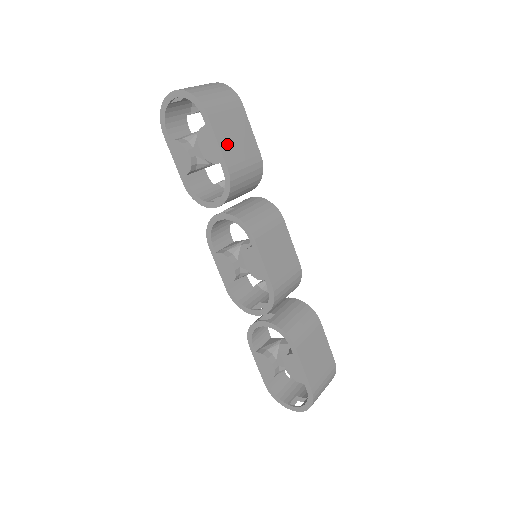
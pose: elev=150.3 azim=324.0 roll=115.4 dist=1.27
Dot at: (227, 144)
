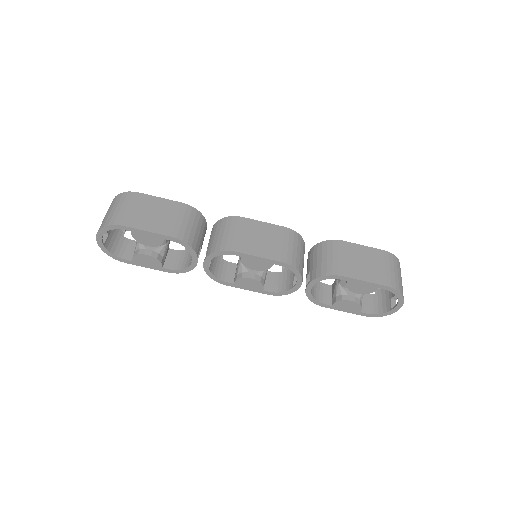
Dot at: (155, 225)
